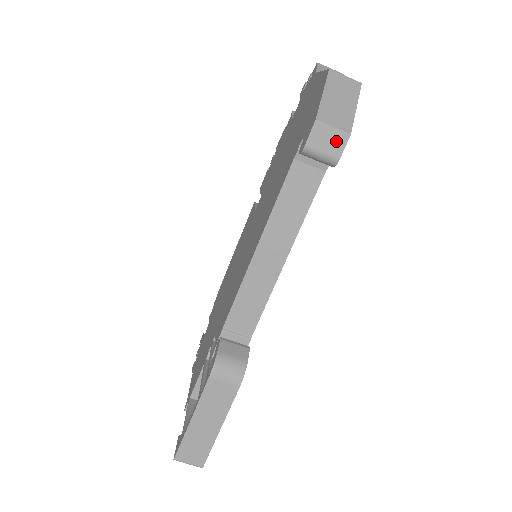
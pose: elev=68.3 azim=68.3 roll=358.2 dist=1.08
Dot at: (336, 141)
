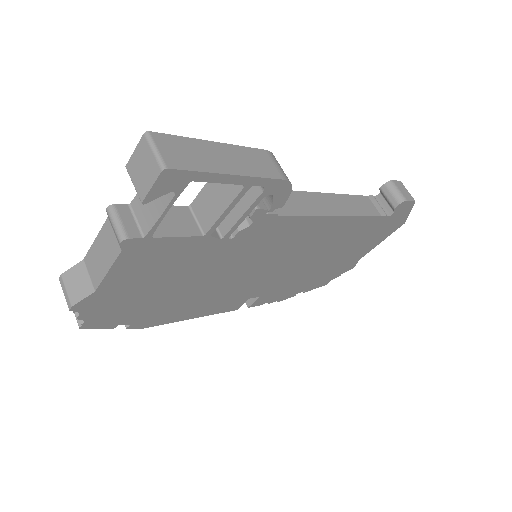
Dot at: (408, 195)
